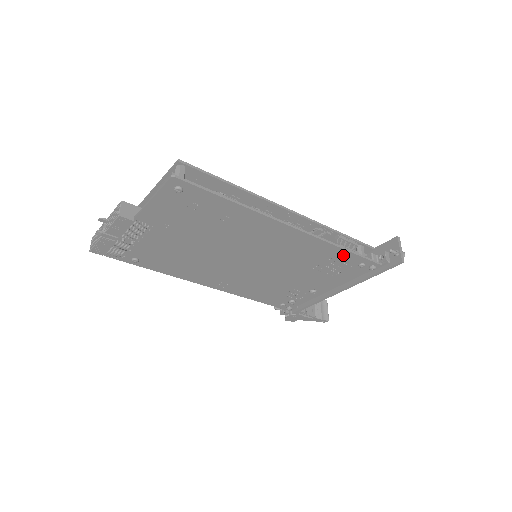
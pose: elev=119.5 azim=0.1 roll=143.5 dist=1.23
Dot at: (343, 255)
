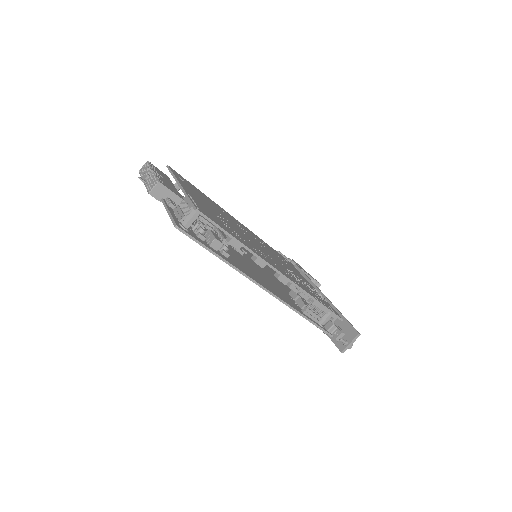
Dot at: occluded
